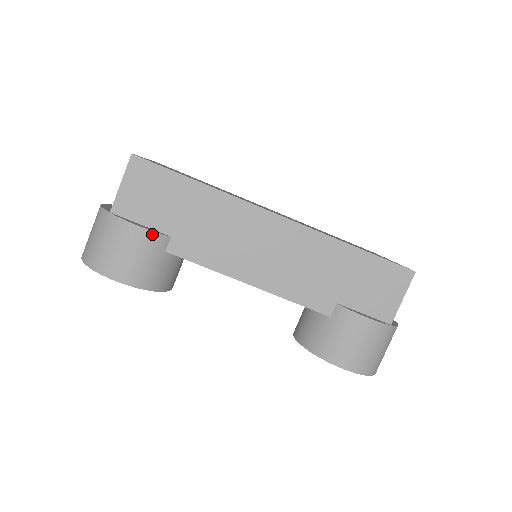
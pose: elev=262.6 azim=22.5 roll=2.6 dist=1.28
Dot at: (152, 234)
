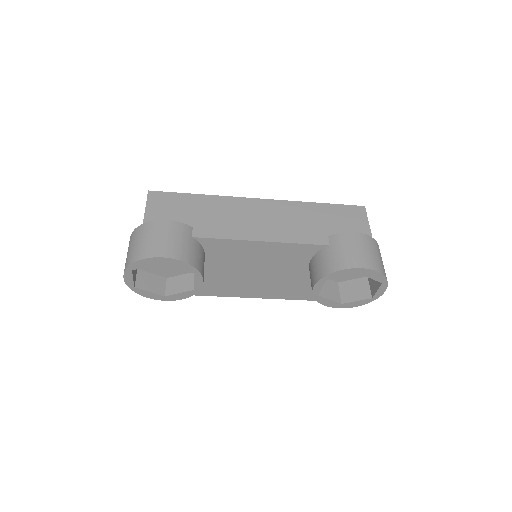
Dot at: (179, 224)
